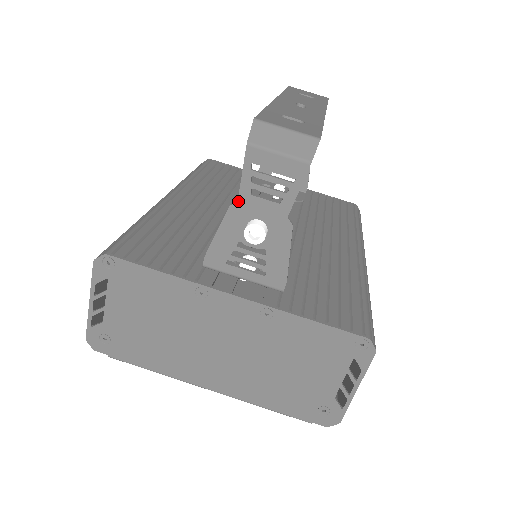
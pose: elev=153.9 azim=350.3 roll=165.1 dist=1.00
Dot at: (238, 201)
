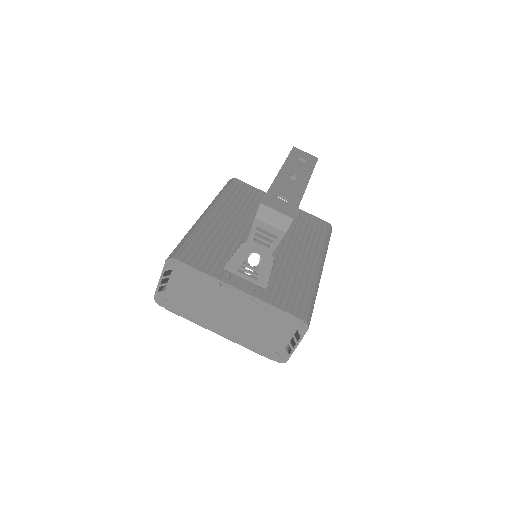
Dot at: (247, 242)
